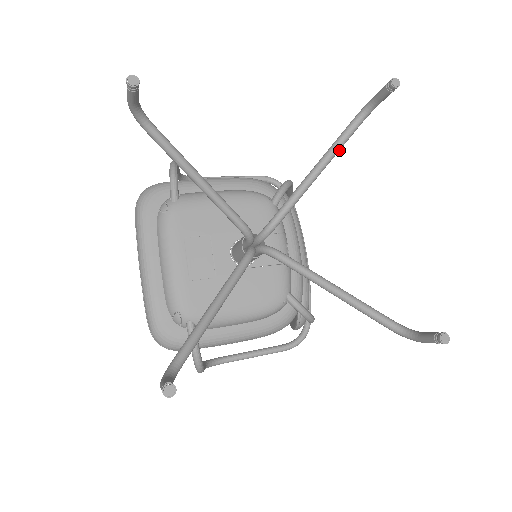
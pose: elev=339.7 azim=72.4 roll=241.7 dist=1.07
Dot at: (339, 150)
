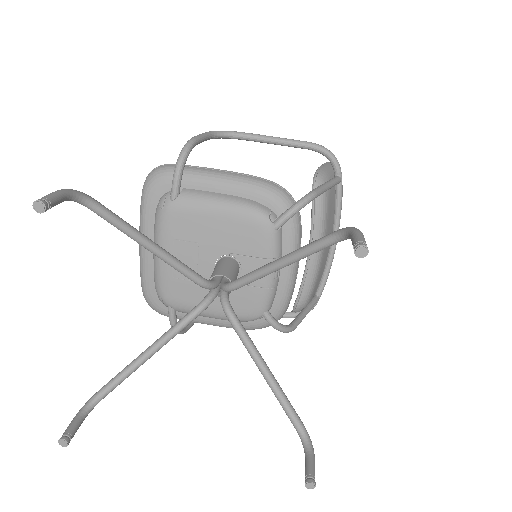
Dot at: (309, 255)
